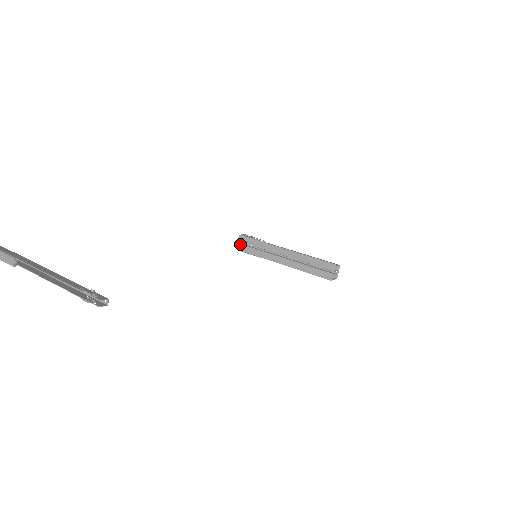
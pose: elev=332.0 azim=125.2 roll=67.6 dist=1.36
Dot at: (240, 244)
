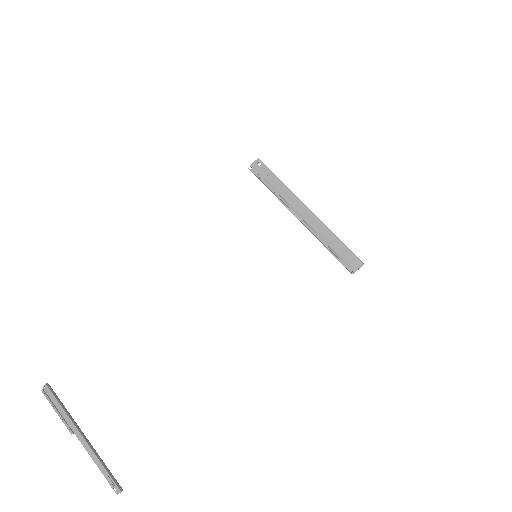
Dot at: occluded
